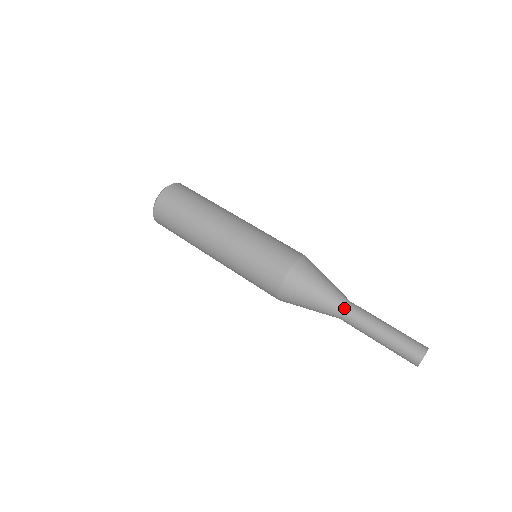
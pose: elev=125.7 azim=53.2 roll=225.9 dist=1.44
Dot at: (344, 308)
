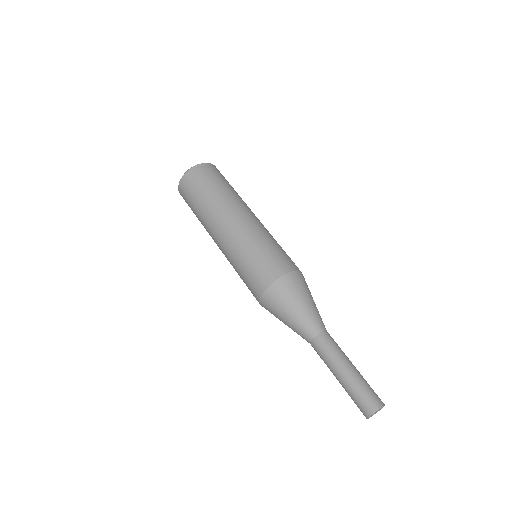
Dot at: (317, 335)
